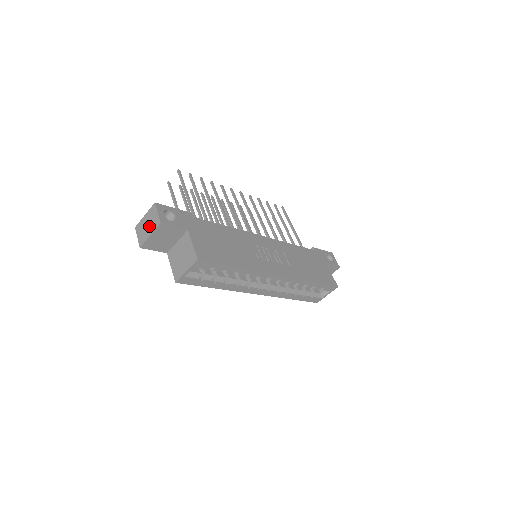
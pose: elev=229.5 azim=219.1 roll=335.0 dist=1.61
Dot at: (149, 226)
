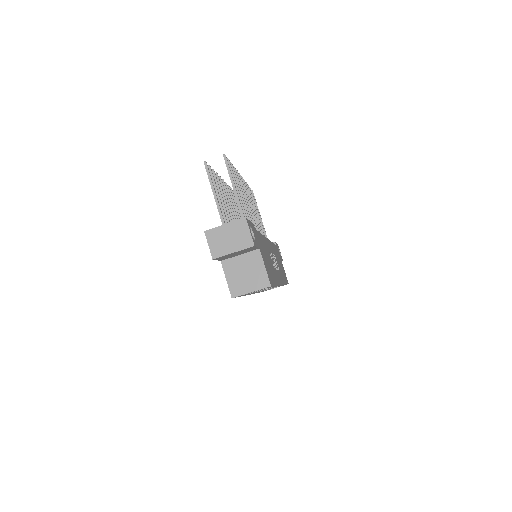
Dot at: (233, 241)
